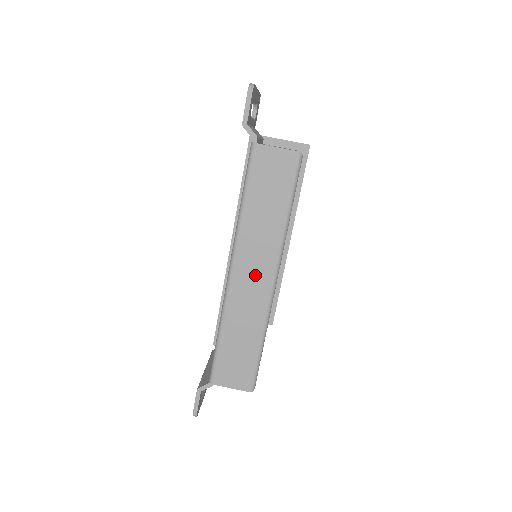
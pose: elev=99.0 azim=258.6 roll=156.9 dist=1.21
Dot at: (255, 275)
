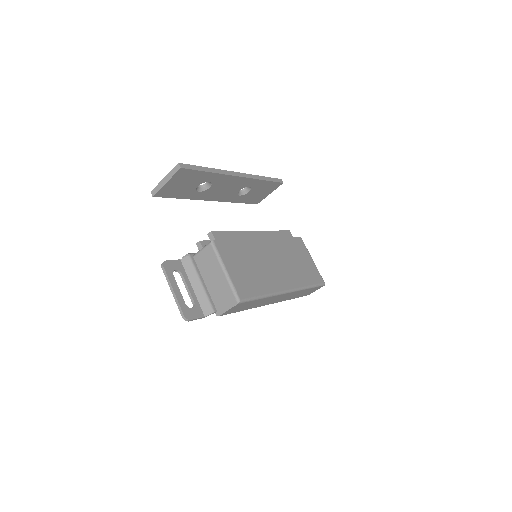
Dot at: occluded
